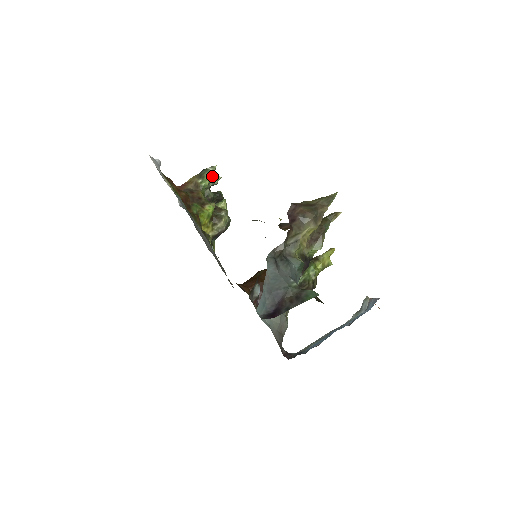
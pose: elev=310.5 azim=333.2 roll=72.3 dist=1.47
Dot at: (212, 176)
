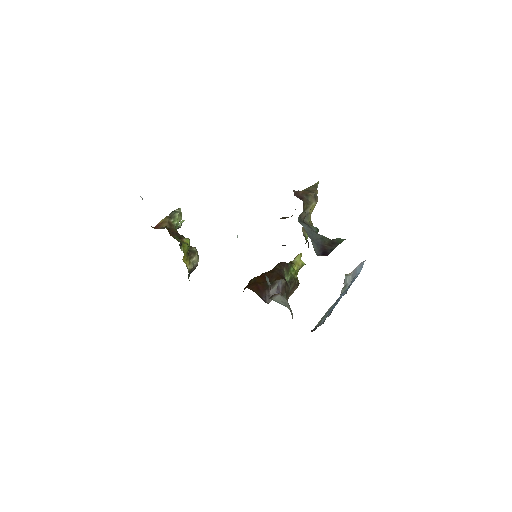
Dot at: (180, 216)
